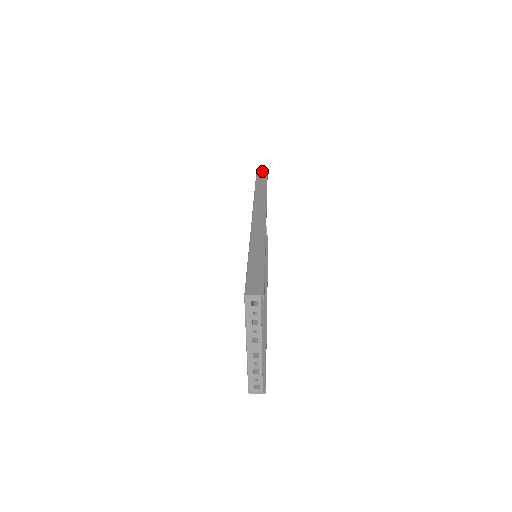
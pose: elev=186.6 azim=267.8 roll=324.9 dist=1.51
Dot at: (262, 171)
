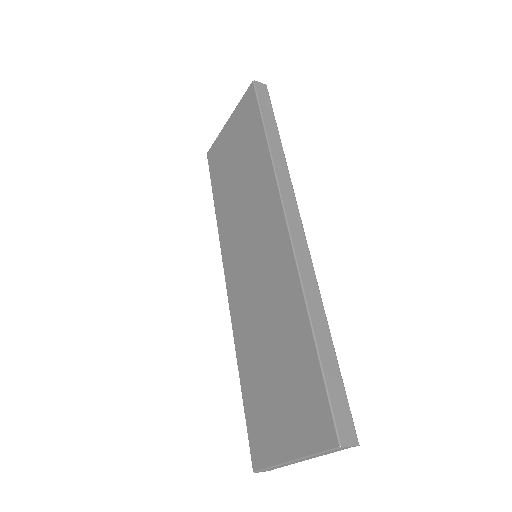
Dot at: (262, 89)
